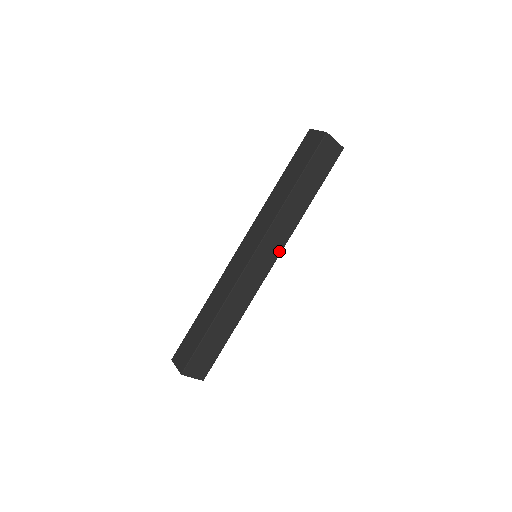
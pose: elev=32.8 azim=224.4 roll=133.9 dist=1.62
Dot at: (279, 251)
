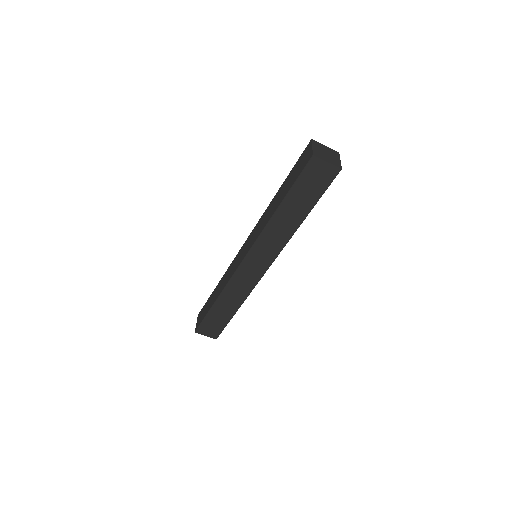
Dot at: (272, 259)
